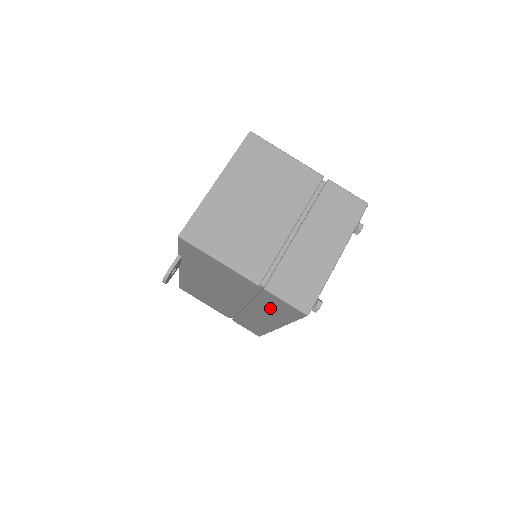
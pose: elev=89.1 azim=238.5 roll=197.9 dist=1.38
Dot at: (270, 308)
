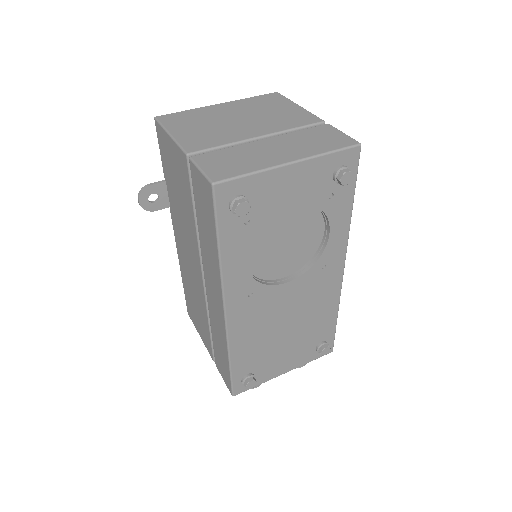
Dot at: (204, 227)
